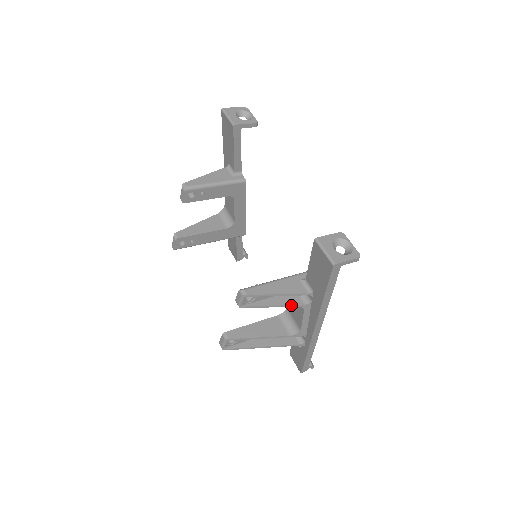
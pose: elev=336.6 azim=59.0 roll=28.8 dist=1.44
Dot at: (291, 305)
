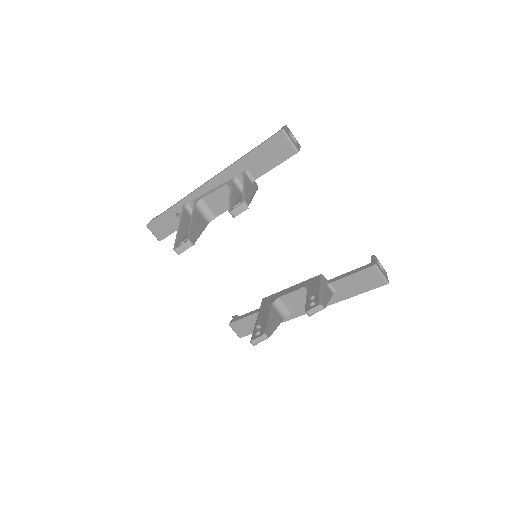
Dot at: occluded
